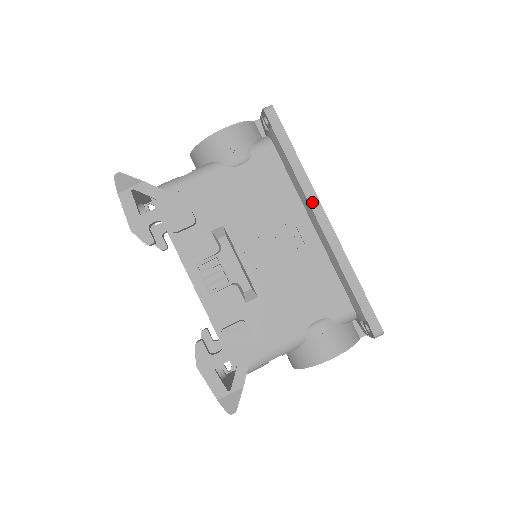
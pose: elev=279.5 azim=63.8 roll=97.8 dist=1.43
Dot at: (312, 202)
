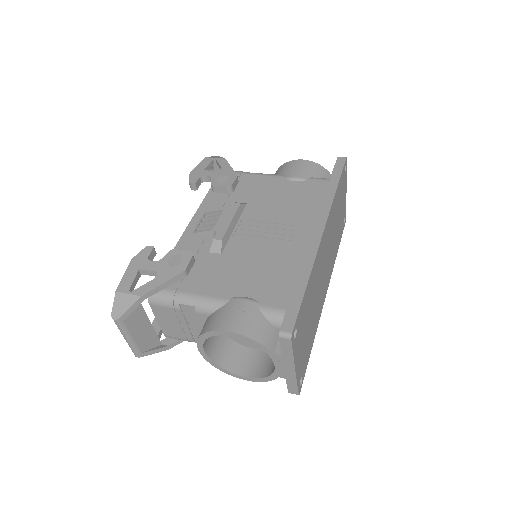
Dot at: (321, 214)
